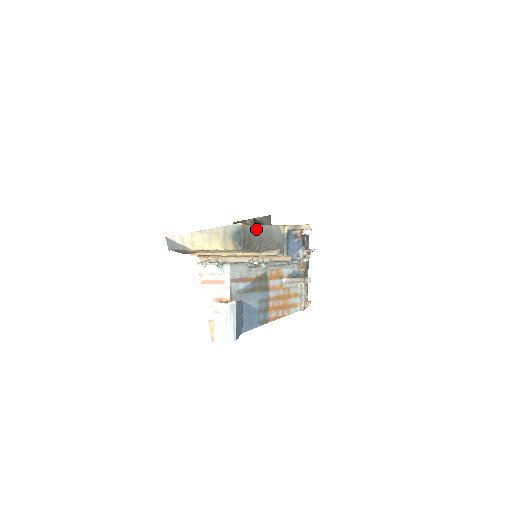
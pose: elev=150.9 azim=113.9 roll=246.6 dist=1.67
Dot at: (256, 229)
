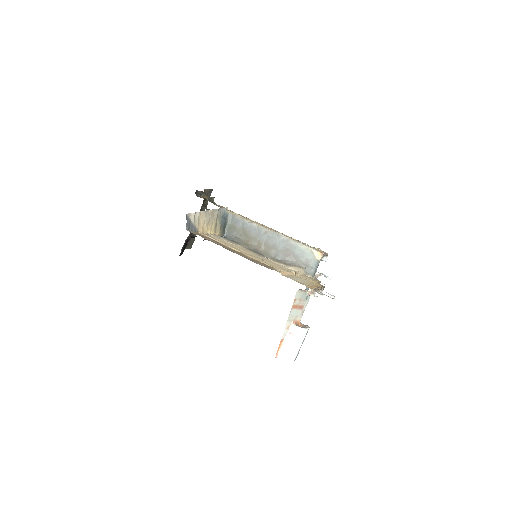
Dot at: (263, 230)
